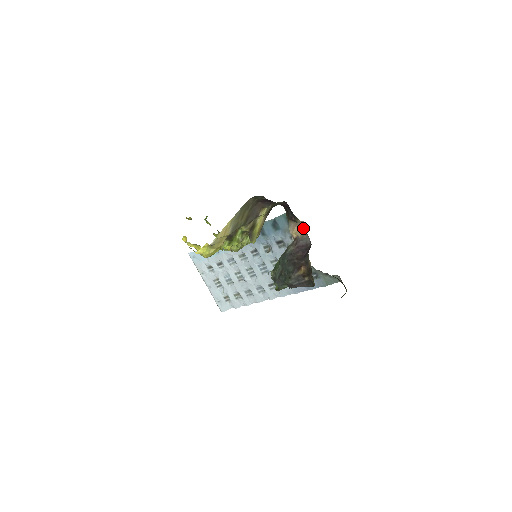
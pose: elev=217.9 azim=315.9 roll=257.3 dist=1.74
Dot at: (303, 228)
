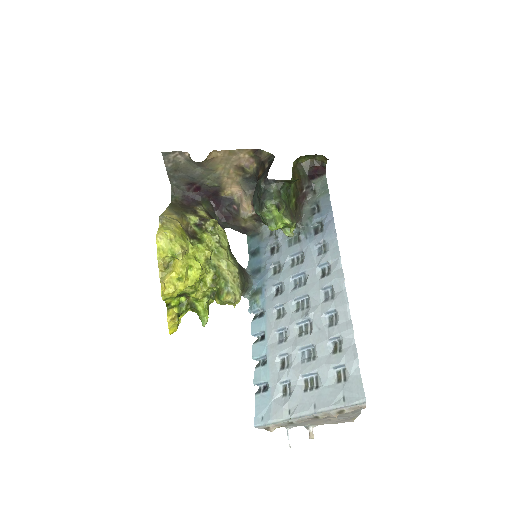
Dot at: (245, 197)
